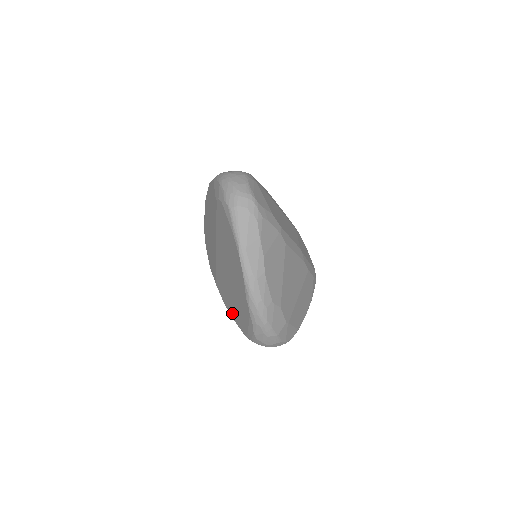
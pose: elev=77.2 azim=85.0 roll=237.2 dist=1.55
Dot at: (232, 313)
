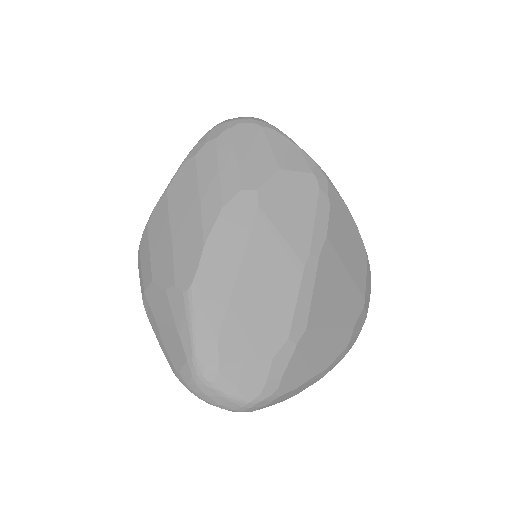
Dot at: occluded
